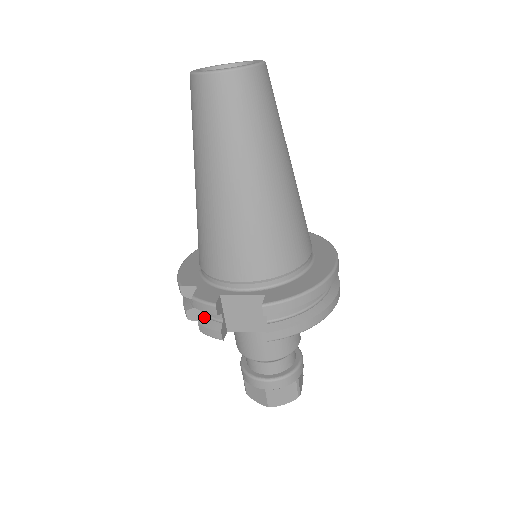
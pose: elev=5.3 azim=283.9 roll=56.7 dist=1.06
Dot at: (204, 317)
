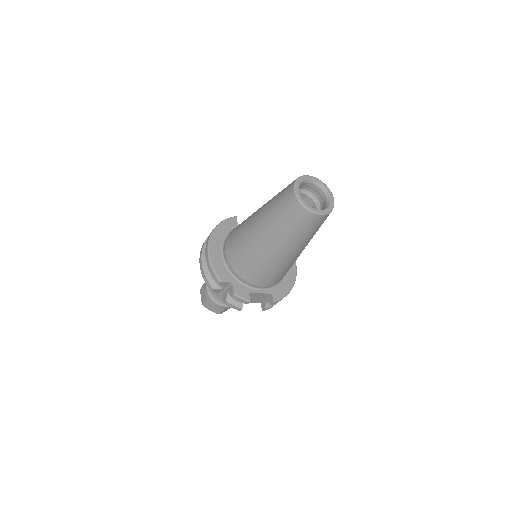
Dot at: (230, 298)
